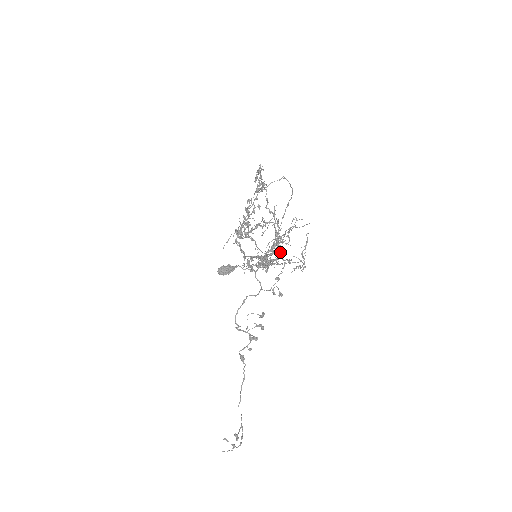
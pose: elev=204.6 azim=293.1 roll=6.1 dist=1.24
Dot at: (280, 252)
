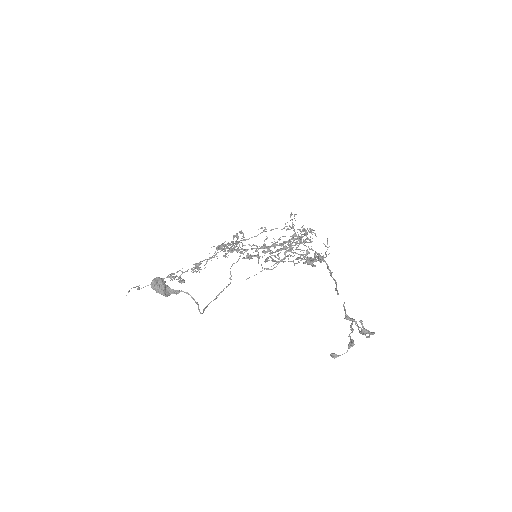
Dot at: (276, 266)
